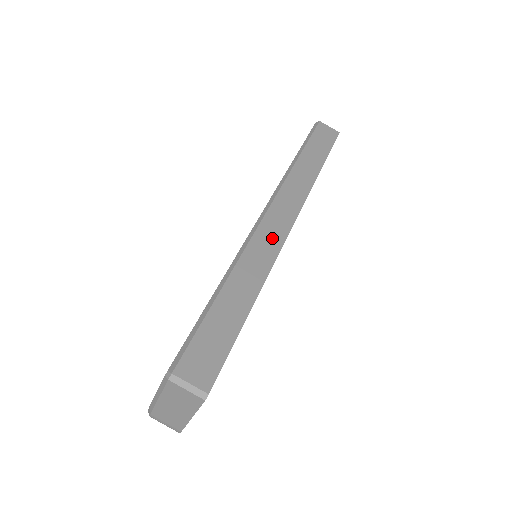
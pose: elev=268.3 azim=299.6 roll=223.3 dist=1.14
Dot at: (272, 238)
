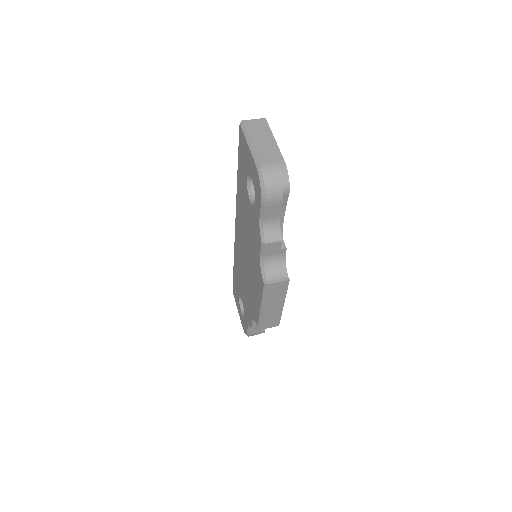
Dot at: occluded
